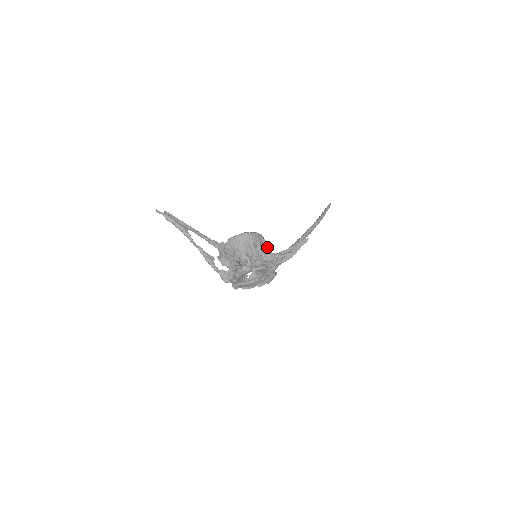
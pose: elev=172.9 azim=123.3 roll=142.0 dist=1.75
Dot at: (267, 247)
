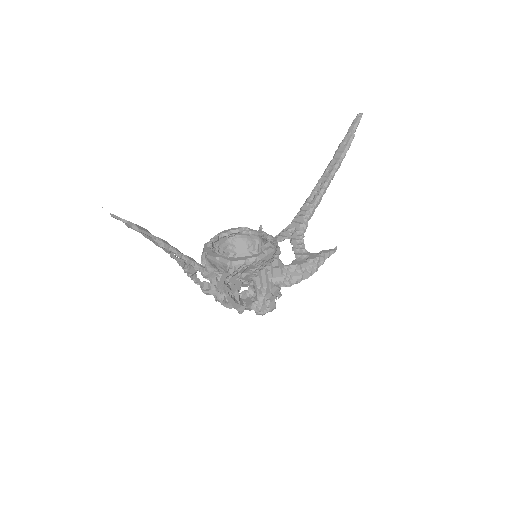
Dot at: occluded
